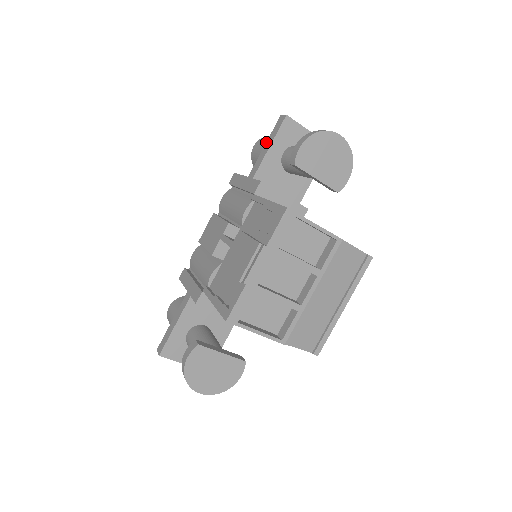
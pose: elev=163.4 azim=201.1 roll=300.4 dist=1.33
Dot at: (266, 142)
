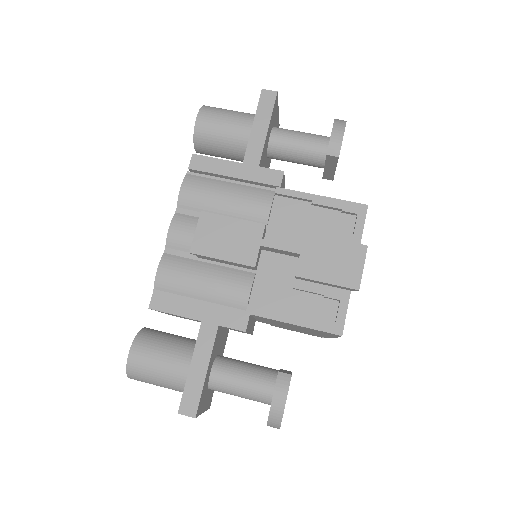
Dot at: (254, 120)
